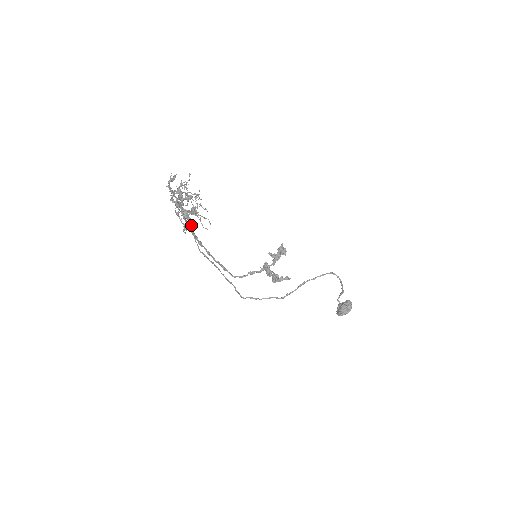
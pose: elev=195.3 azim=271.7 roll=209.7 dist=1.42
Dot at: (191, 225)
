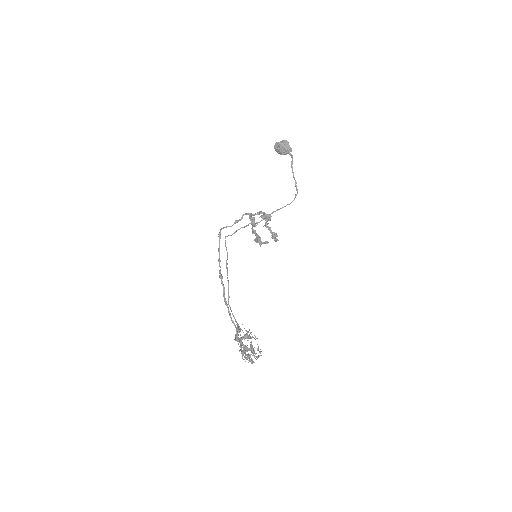
Dot at: occluded
